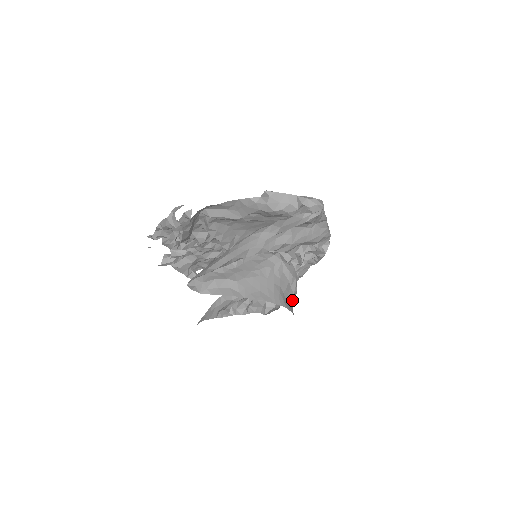
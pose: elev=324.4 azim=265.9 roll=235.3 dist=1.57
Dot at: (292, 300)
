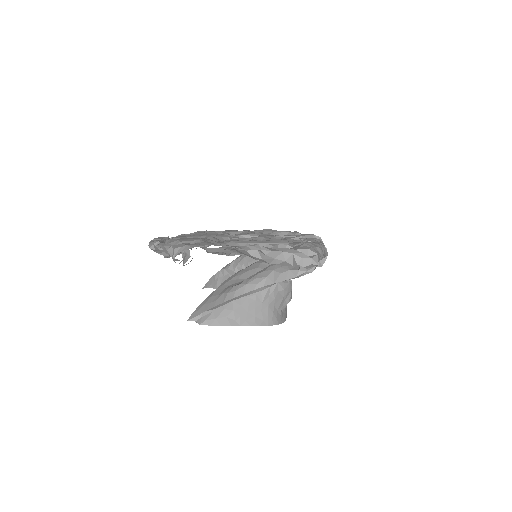
Dot at: occluded
